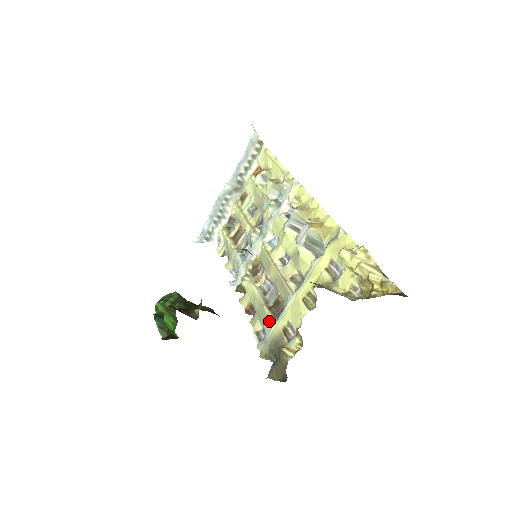
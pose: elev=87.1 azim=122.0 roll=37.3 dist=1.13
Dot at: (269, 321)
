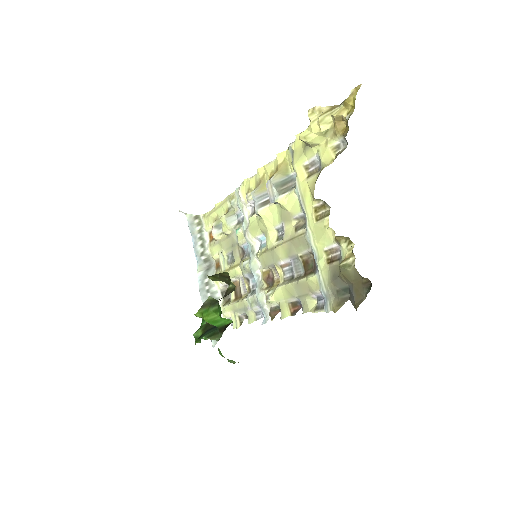
Dot at: (313, 280)
